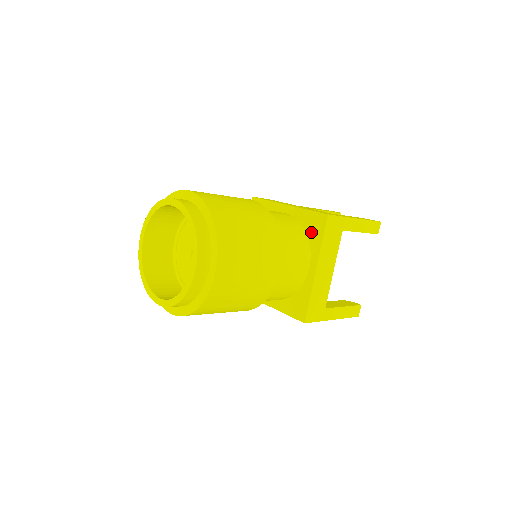
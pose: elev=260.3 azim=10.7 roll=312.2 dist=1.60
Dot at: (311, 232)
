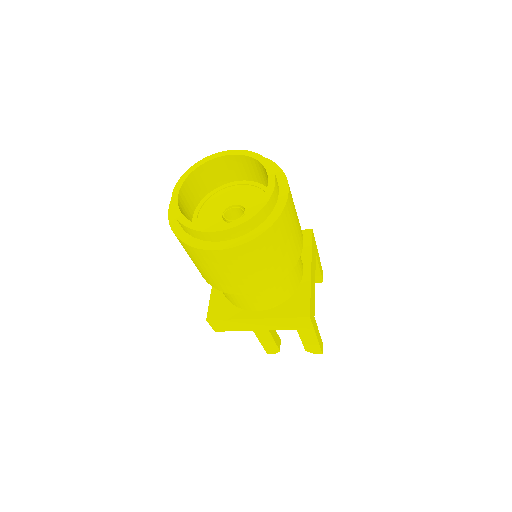
Dot at: occluded
